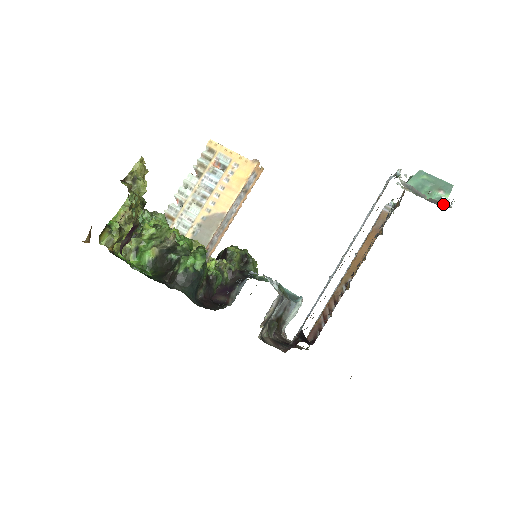
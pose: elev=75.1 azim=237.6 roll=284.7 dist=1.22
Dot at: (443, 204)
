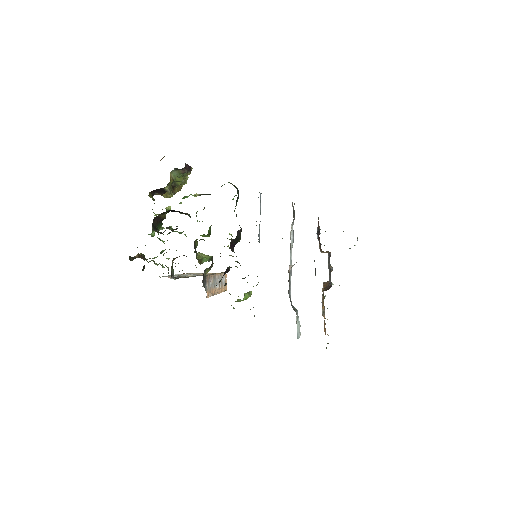
Dot at: occluded
